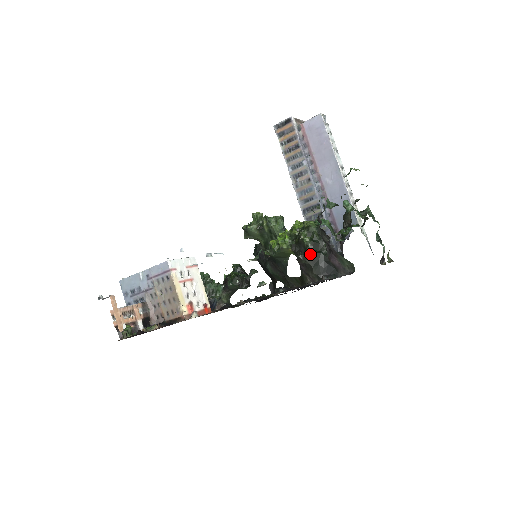
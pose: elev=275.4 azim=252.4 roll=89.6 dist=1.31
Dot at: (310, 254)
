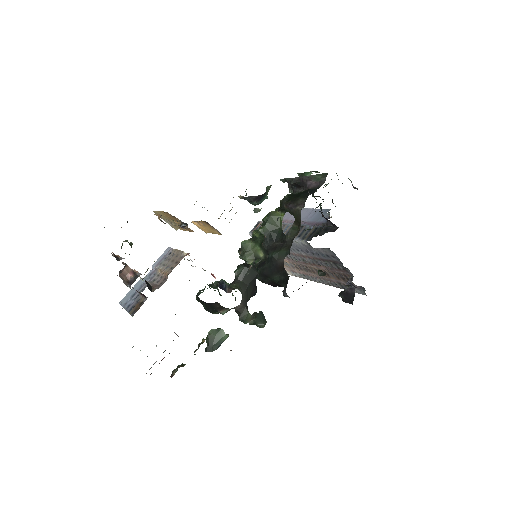
Dot at: (292, 196)
